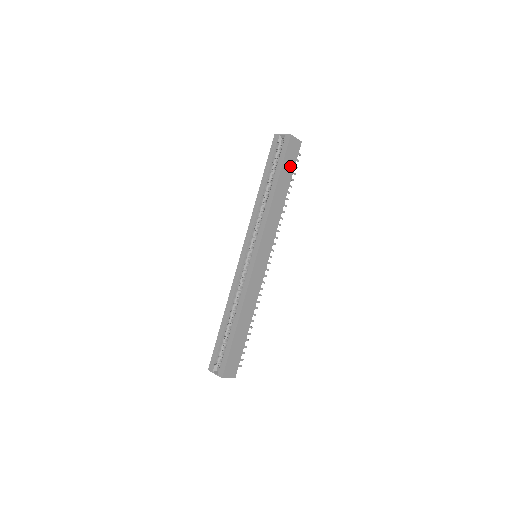
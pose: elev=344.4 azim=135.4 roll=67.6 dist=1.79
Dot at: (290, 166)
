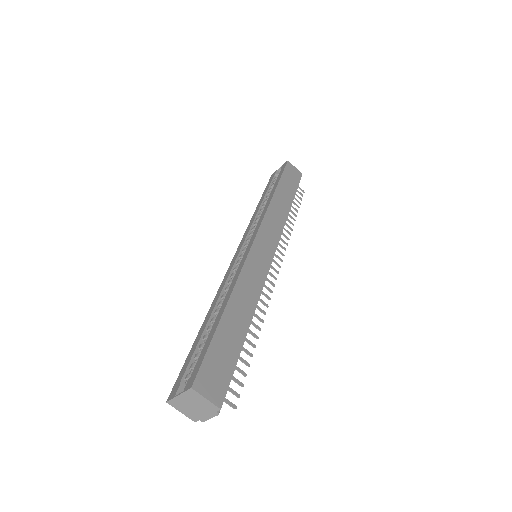
Dot at: (291, 184)
